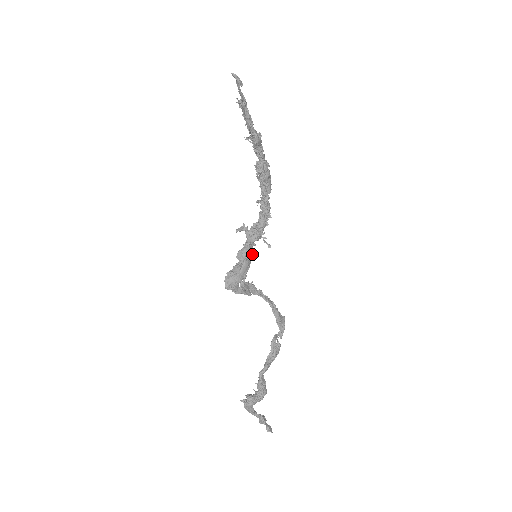
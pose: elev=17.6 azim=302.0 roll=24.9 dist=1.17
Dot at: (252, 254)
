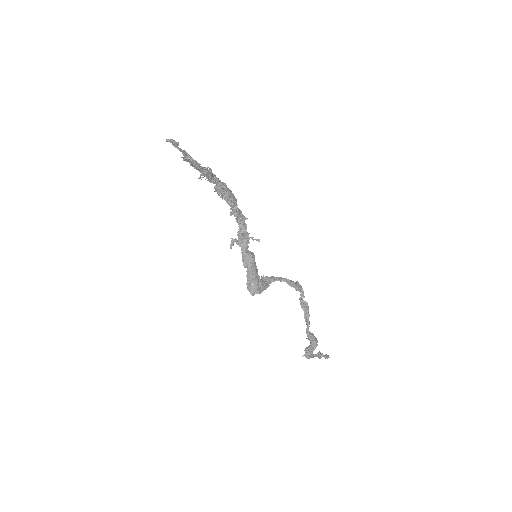
Dot at: (253, 257)
